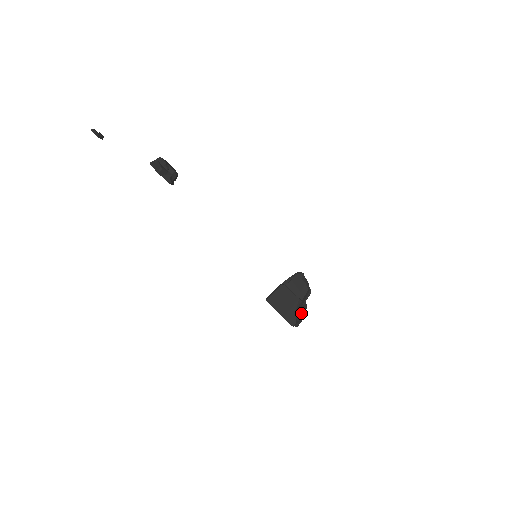
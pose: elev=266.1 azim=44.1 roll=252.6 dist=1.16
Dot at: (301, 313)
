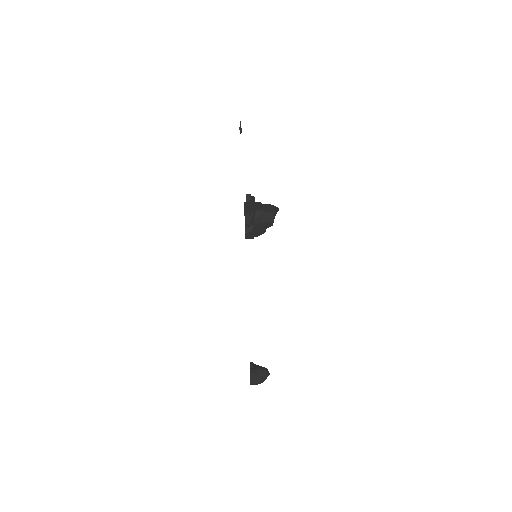
Dot at: (256, 226)
